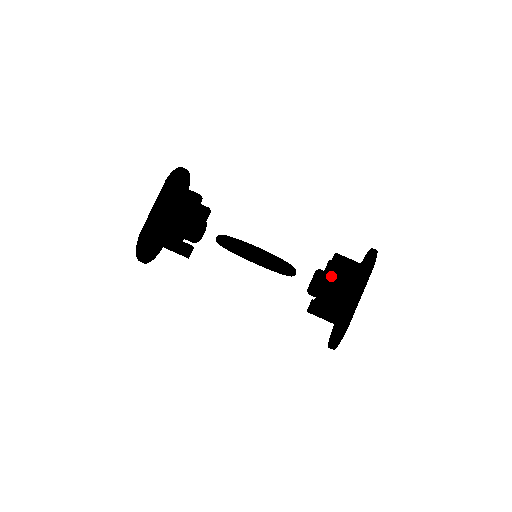
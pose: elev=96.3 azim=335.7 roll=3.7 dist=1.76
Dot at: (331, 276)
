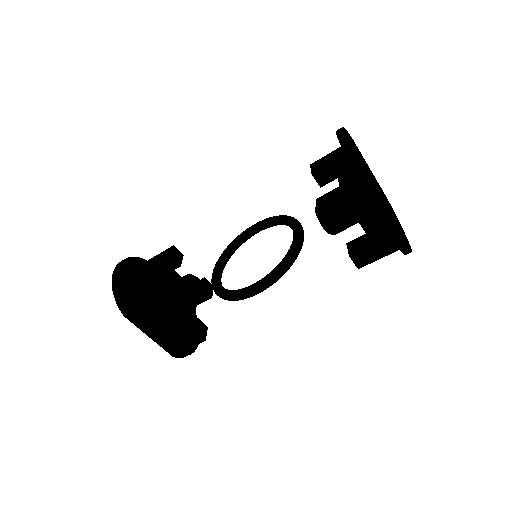
Dot at: occluded
